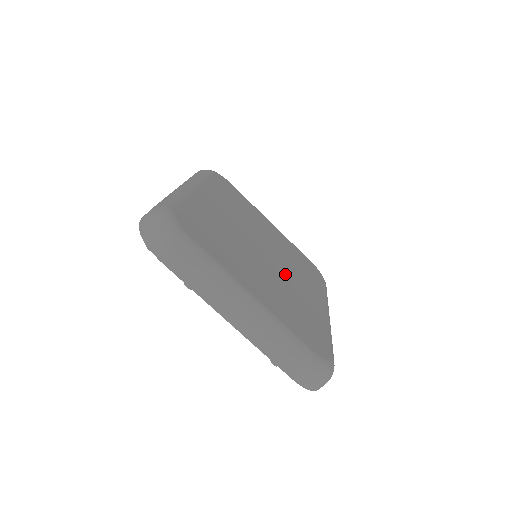
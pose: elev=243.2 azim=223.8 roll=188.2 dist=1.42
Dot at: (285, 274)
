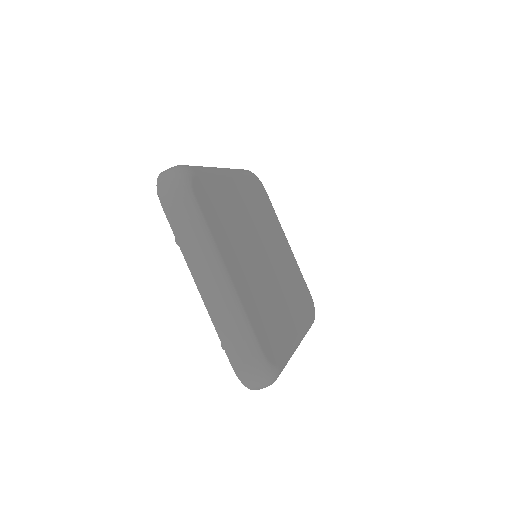
Dot at: (275, 282)
